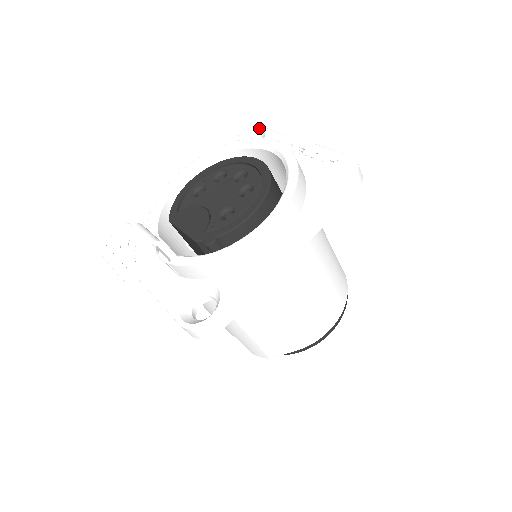
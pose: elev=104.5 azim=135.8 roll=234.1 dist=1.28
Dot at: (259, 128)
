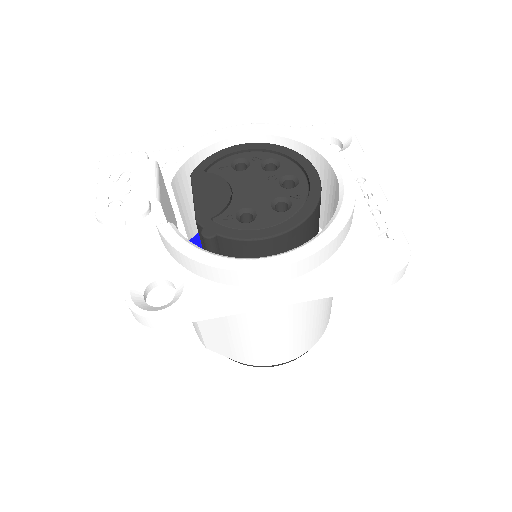
Dot at: (350, 132)
